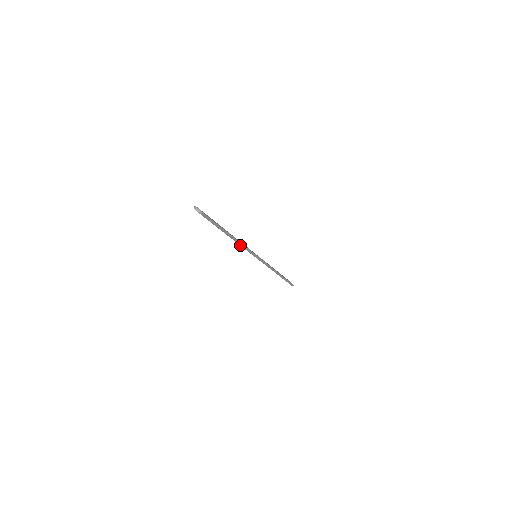
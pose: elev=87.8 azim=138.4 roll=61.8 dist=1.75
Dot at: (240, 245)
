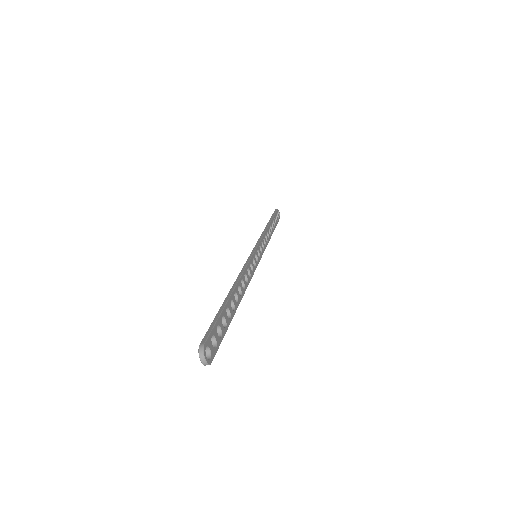
Dot at: occluded
